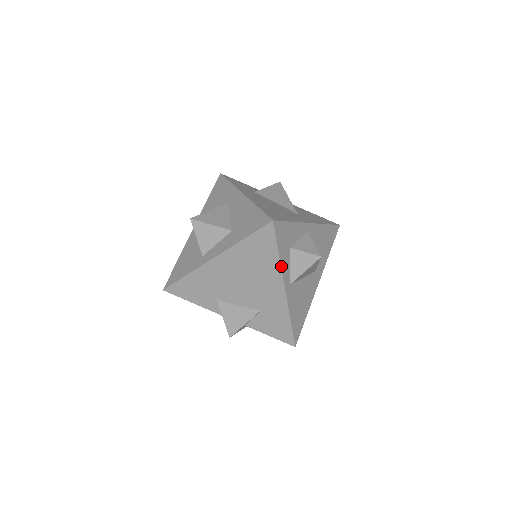
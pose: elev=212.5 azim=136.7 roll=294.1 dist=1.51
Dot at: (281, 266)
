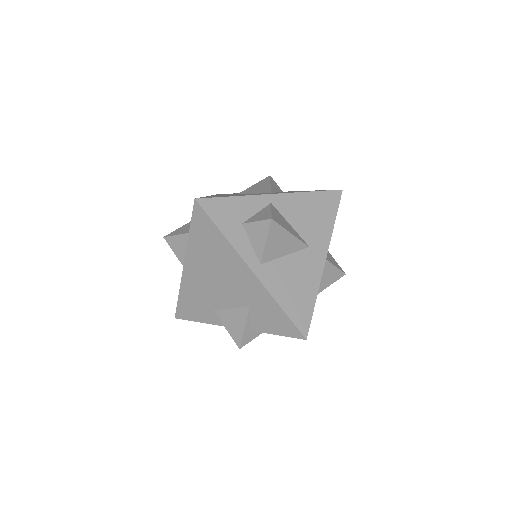
Dot at: (232, 245)
